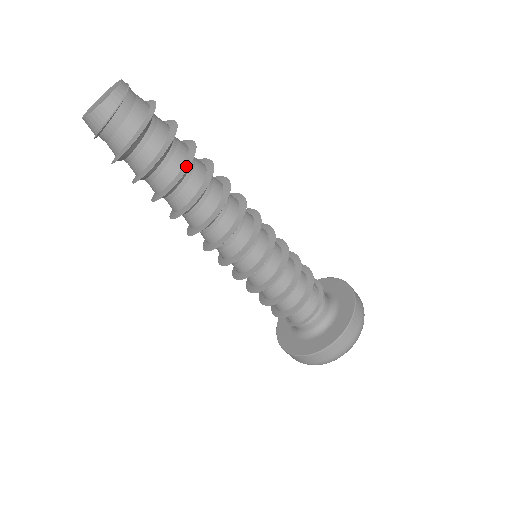
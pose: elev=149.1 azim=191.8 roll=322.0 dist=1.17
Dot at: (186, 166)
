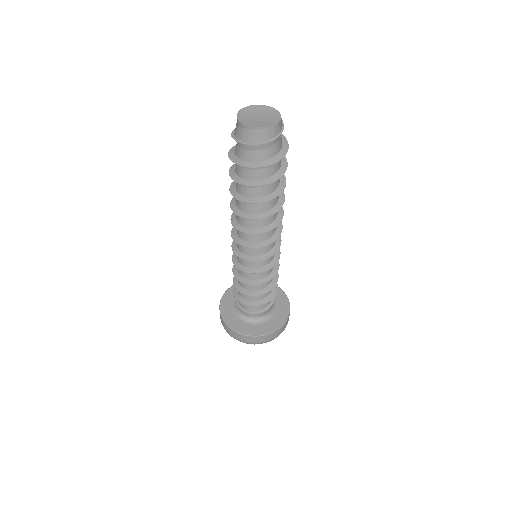
Dot at: (283, 179)
